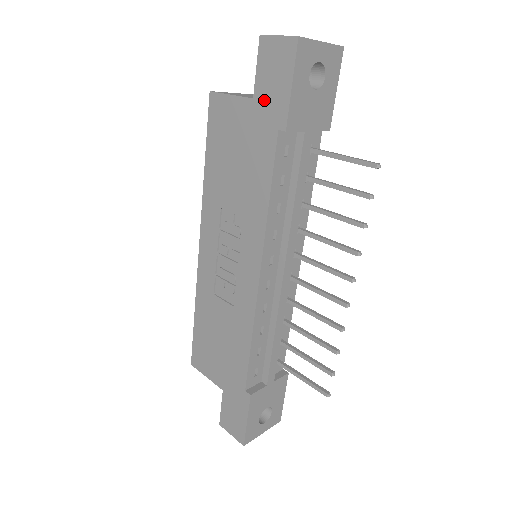
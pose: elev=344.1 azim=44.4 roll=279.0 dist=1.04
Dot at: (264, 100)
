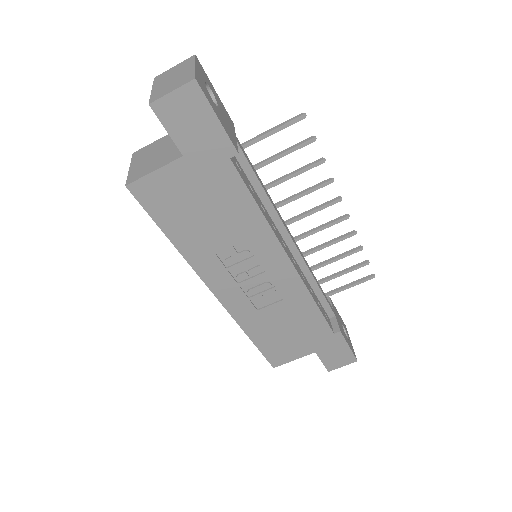
Dot at: (197, 149)
